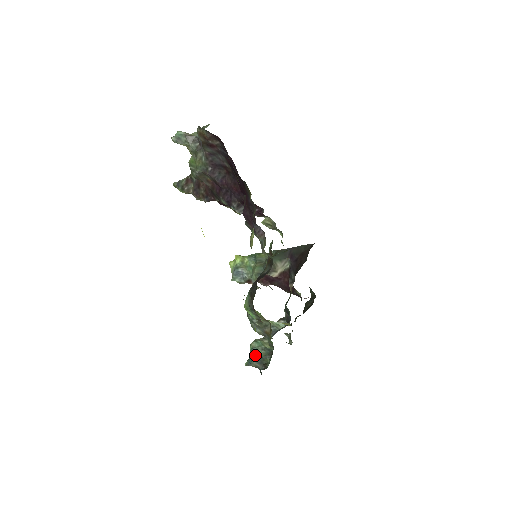
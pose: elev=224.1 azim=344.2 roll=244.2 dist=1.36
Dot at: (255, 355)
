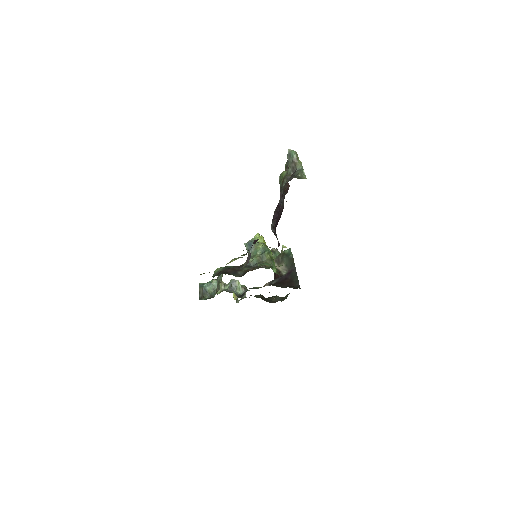
Dot at: (207, 287)
